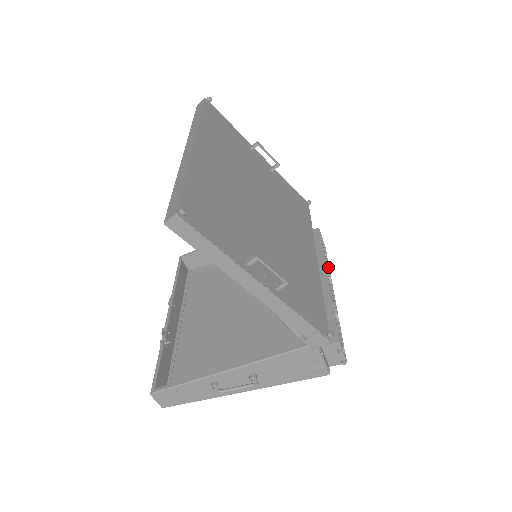
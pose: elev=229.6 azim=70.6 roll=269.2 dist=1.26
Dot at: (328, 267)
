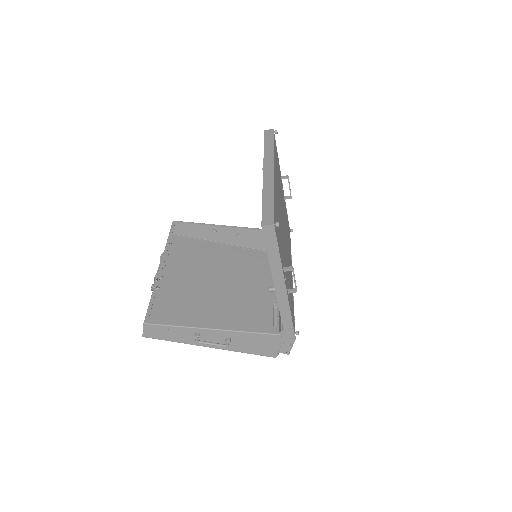
Dot at: occluded
